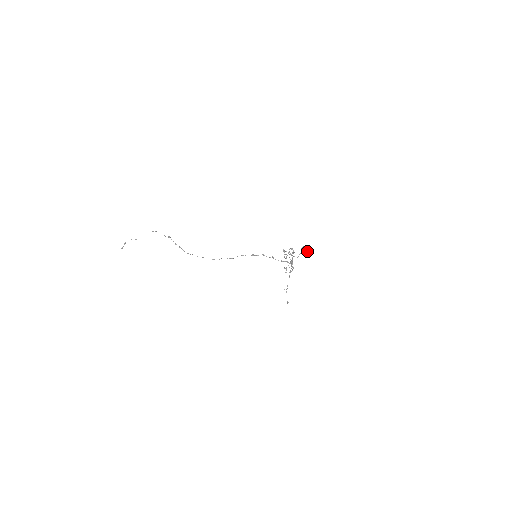
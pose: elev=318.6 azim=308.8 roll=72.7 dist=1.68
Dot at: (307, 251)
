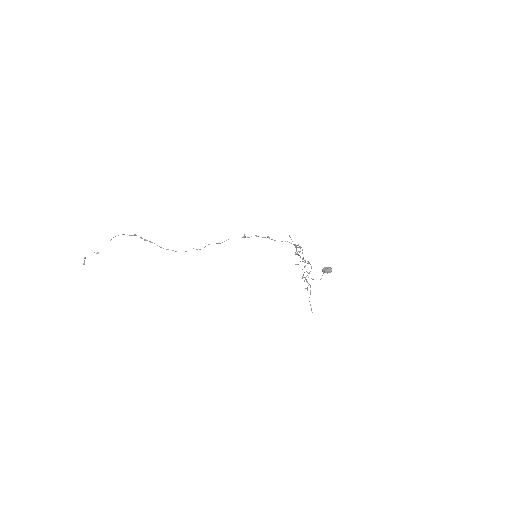
Dot at: occluded
